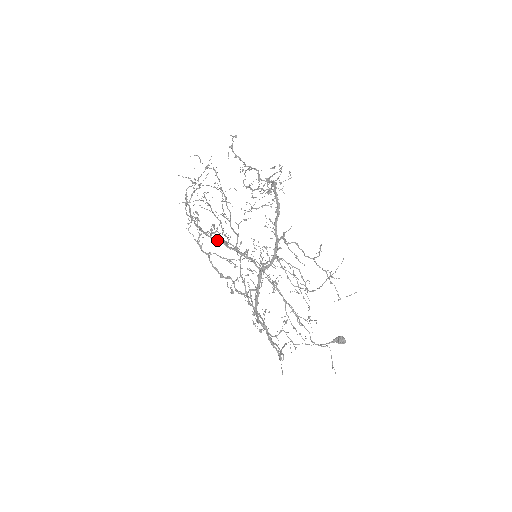
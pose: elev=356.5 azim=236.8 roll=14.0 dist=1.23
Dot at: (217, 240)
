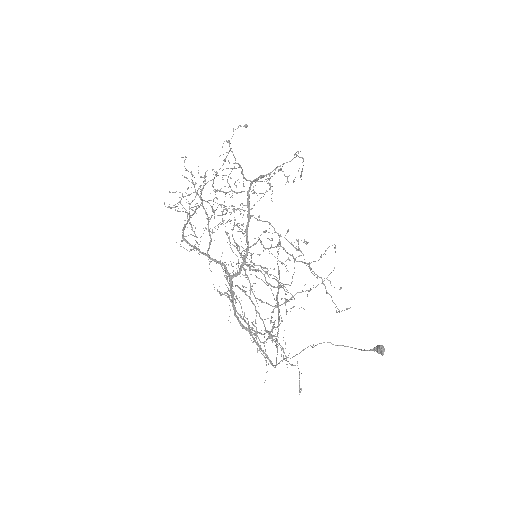
Dot at: (190, 245)
